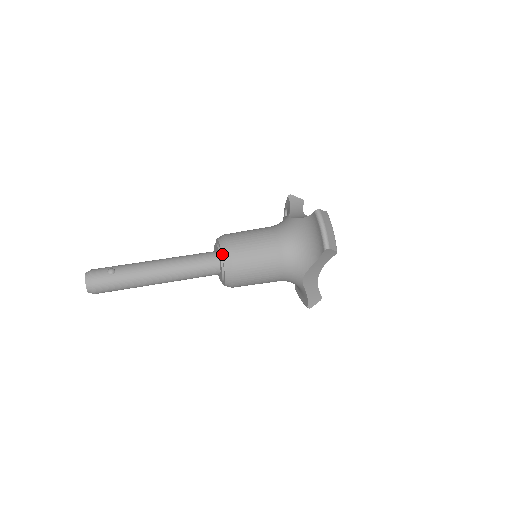
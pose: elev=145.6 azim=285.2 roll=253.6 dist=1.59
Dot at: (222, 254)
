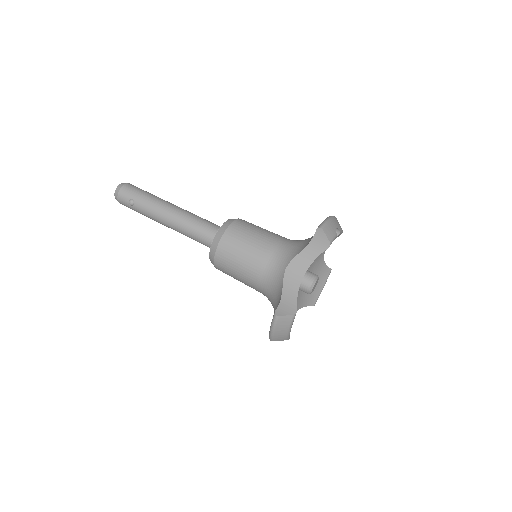
Dot at: (209, 255)
